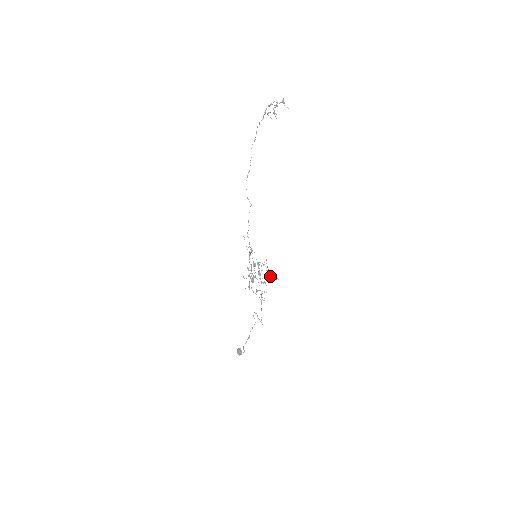
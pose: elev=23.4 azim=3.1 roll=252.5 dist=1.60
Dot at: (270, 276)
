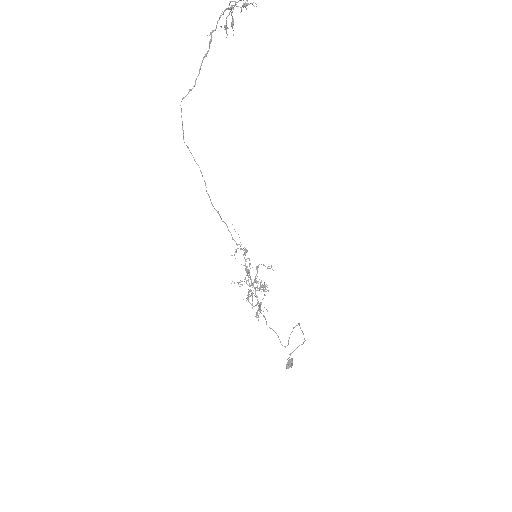
Dot at: (267, 290)
